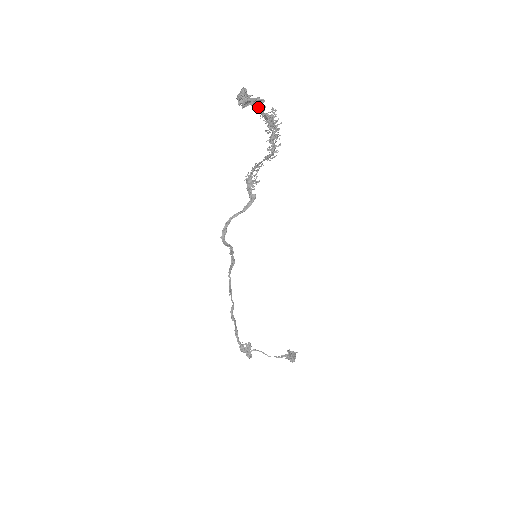
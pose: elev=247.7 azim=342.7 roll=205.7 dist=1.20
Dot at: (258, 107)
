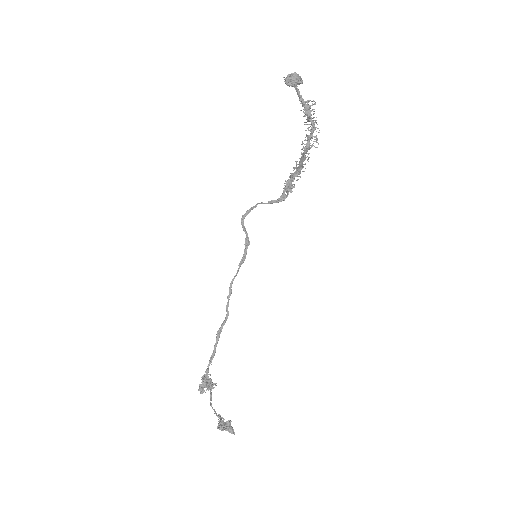
Dot at: (295, 85)
